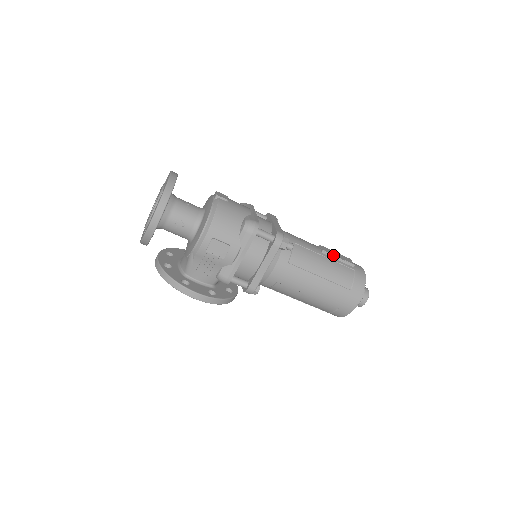
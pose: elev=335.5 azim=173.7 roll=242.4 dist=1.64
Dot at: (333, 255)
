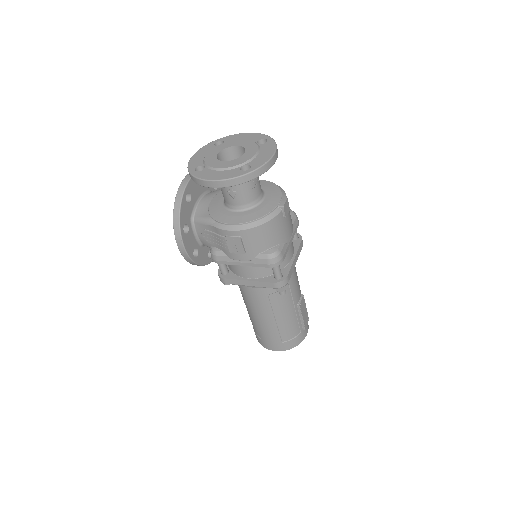
Dot at: (301, 313)
